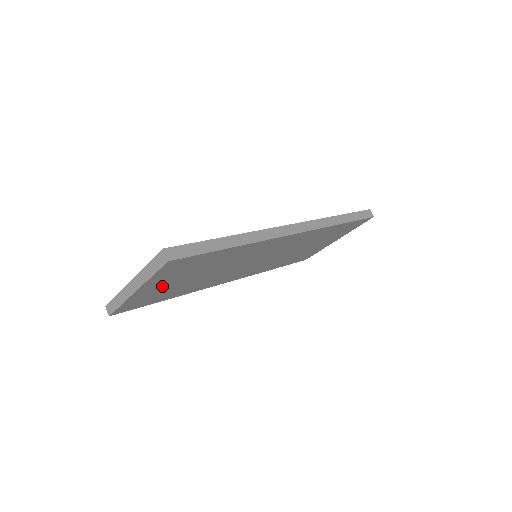
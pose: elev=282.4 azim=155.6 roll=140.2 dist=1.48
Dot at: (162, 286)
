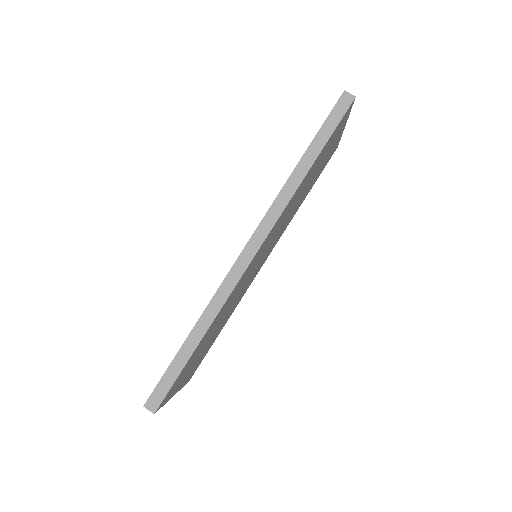
Dot at: (192, 367)
